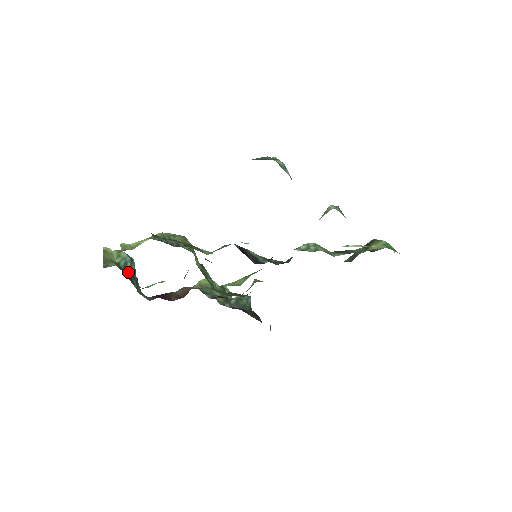
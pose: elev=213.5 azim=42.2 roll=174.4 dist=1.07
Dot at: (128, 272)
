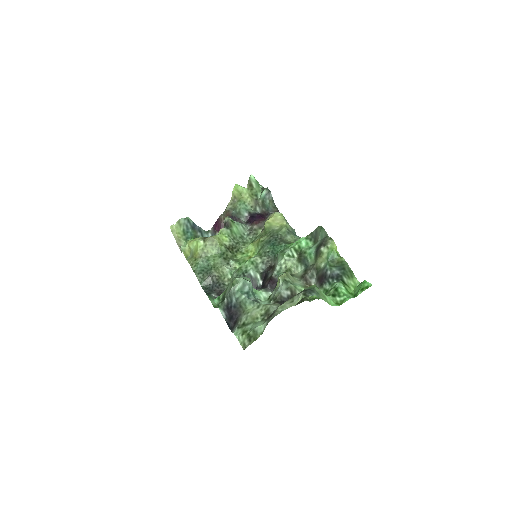
Dot at: (191, 230)
